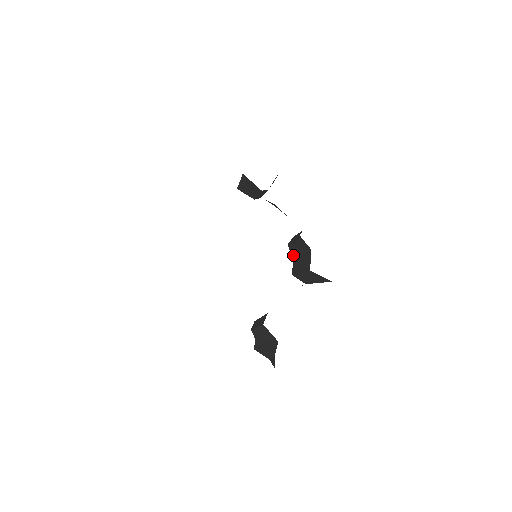
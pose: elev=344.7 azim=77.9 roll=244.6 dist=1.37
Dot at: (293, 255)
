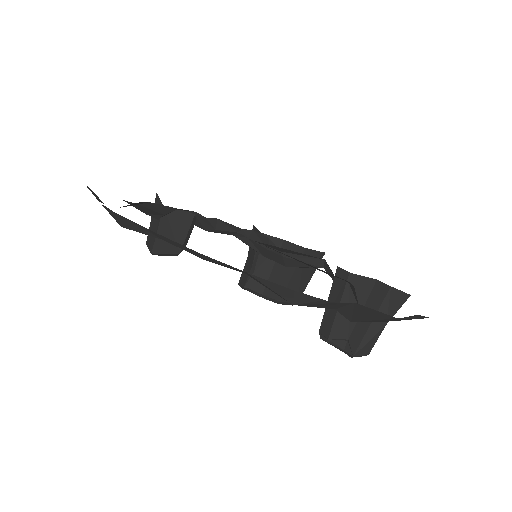
Dot at: (260, 287)
